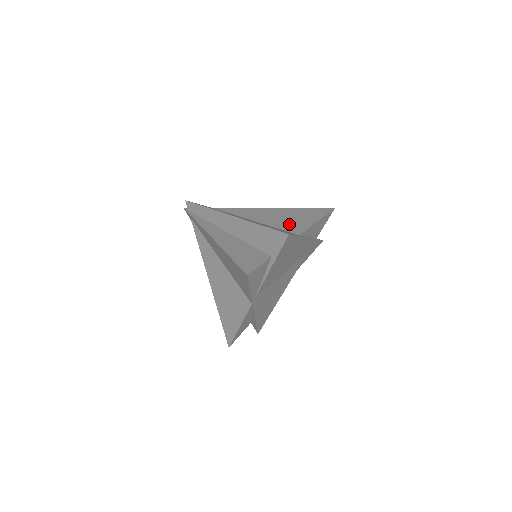
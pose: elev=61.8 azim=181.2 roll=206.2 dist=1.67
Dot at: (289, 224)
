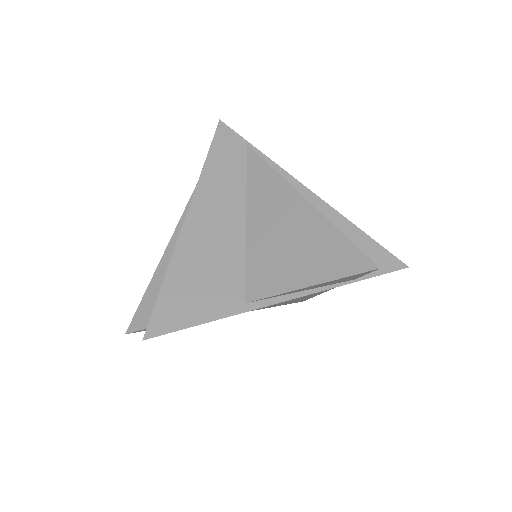
Dot at: (267, 263)
